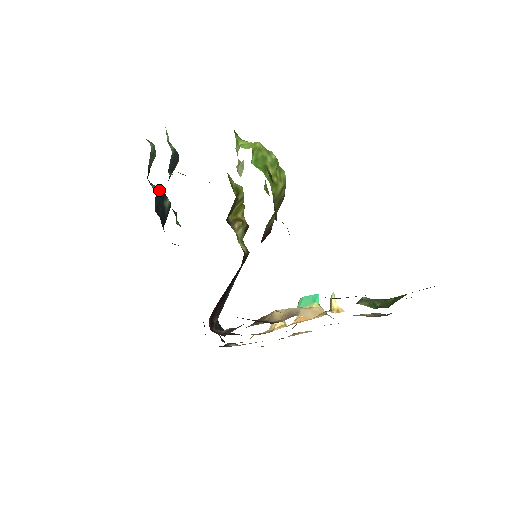
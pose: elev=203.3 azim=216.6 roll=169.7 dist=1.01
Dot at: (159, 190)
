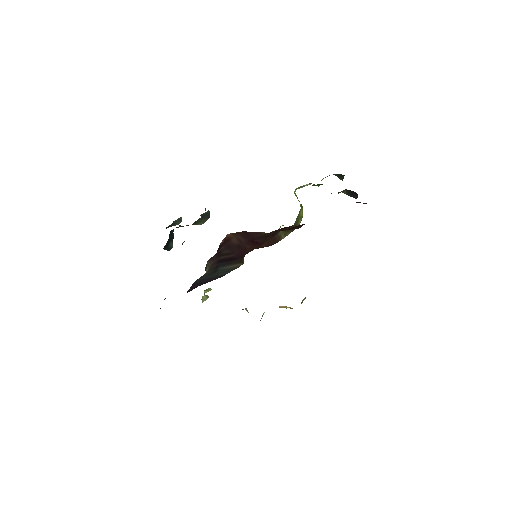
Dot at: (173, 234)
